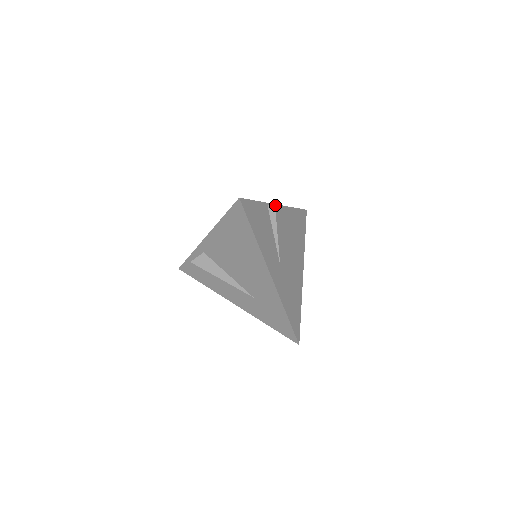
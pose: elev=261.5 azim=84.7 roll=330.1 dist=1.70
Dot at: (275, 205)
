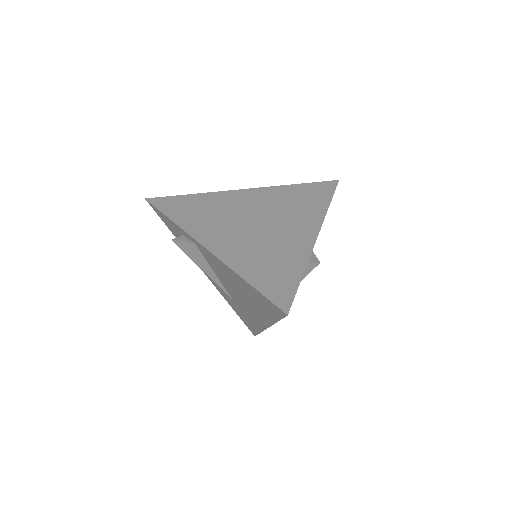
Dot at: (315, 242)
